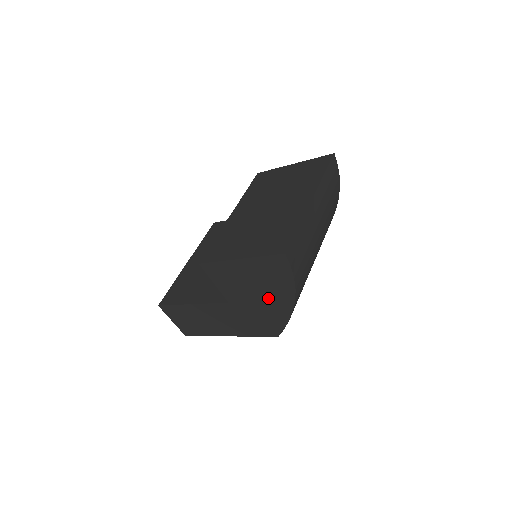
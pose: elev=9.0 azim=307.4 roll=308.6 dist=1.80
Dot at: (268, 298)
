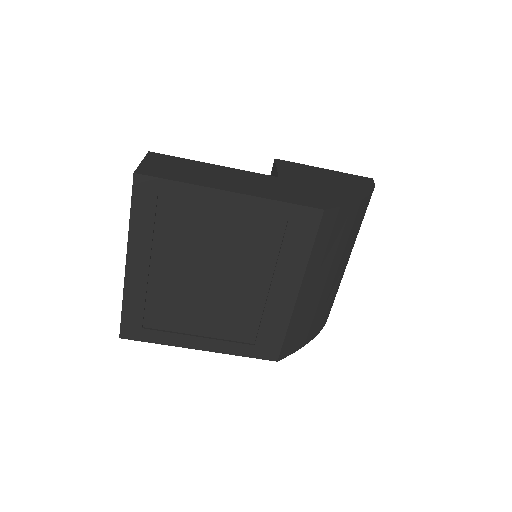
Dot at: (337, 188)
